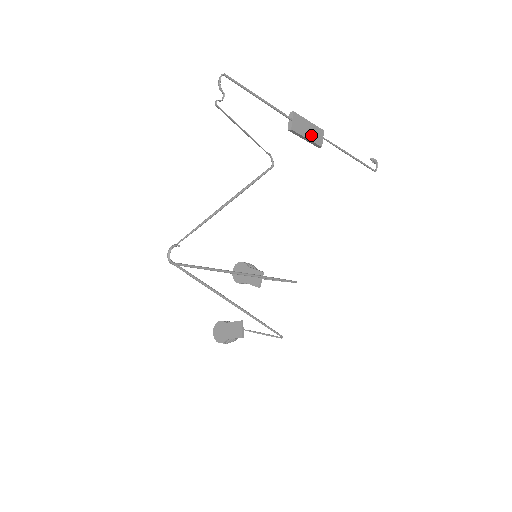
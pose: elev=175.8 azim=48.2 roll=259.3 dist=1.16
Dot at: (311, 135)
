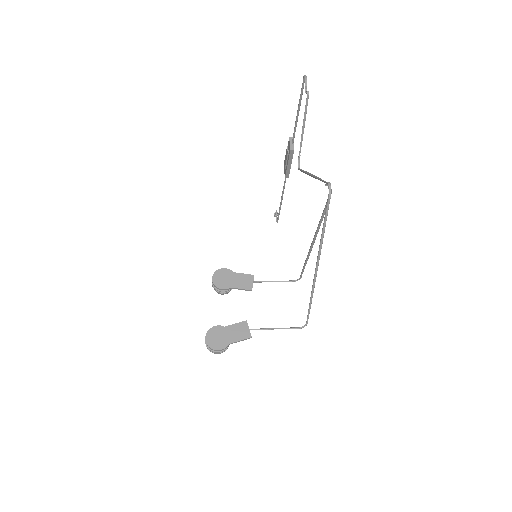
Dot at: occluded
